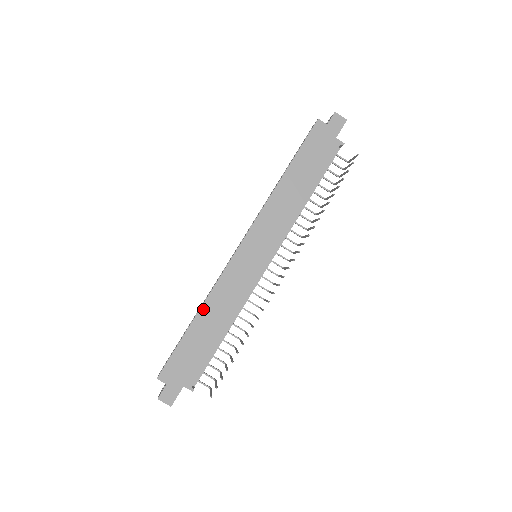
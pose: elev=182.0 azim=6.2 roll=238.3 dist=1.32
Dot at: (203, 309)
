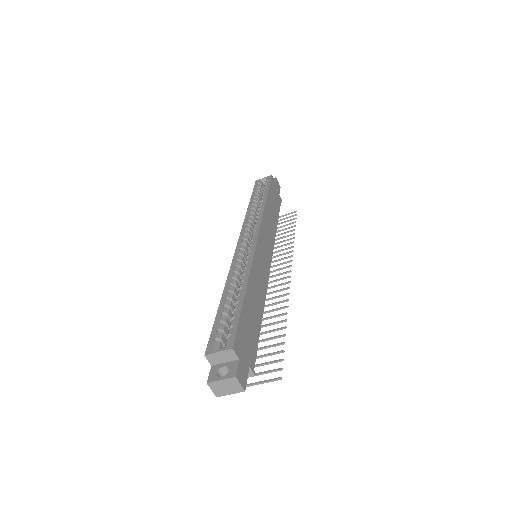
Dot at: (249, 283)
